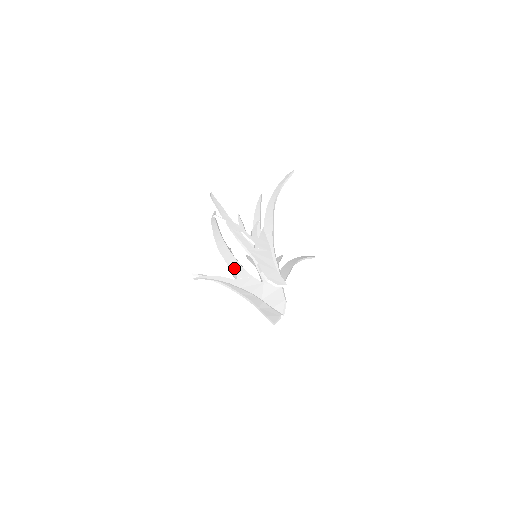
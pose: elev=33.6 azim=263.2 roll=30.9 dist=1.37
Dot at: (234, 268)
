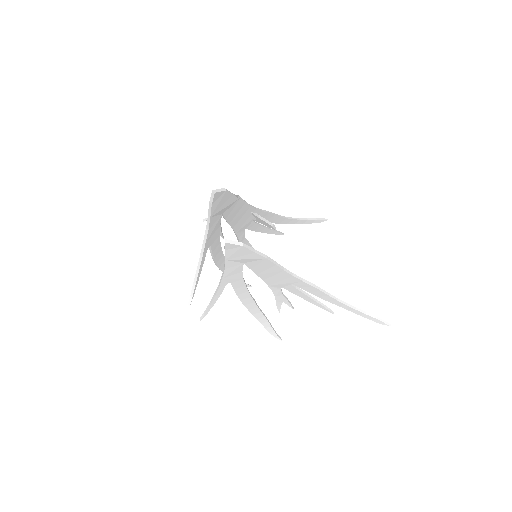
Dot at: occluded
